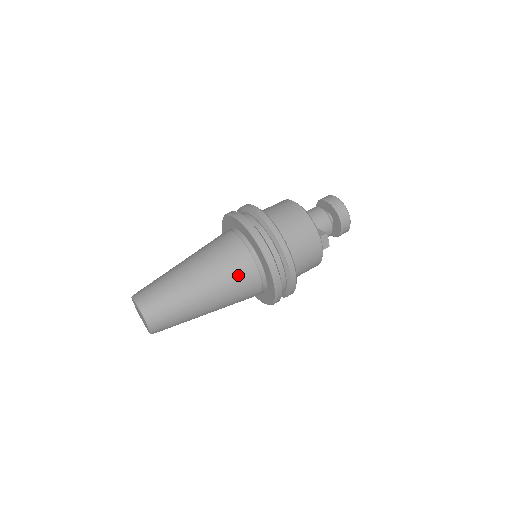
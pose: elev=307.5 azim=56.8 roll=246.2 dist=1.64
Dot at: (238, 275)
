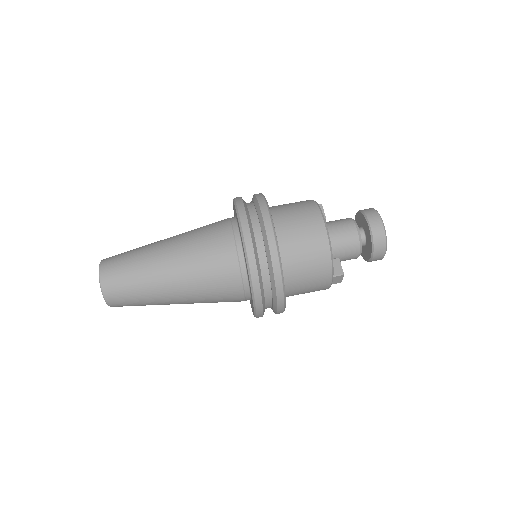
Dot at: (219, 291)
